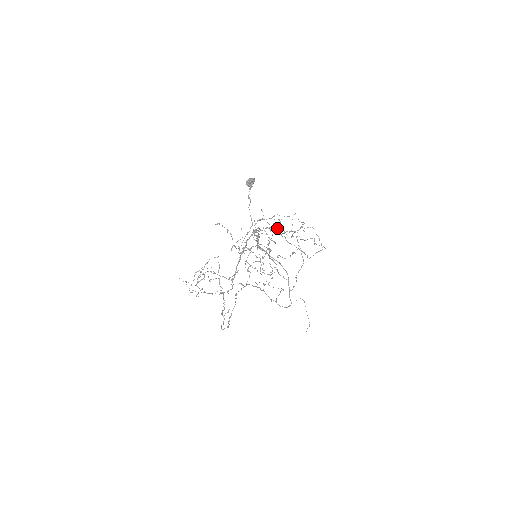
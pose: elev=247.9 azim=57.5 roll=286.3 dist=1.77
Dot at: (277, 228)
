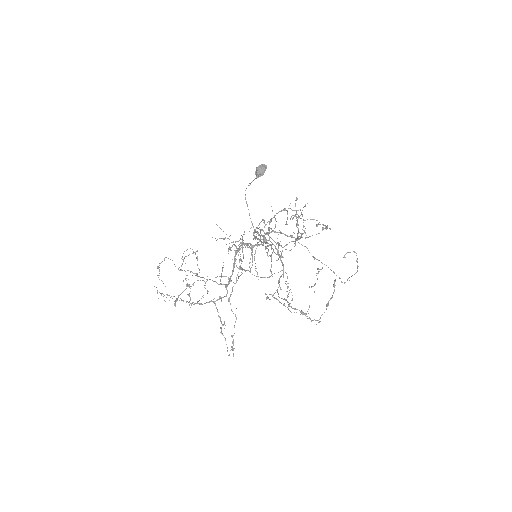
Dot at: (286, 223)
